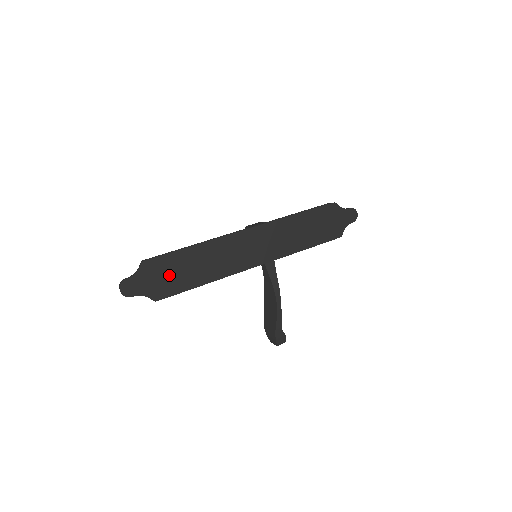
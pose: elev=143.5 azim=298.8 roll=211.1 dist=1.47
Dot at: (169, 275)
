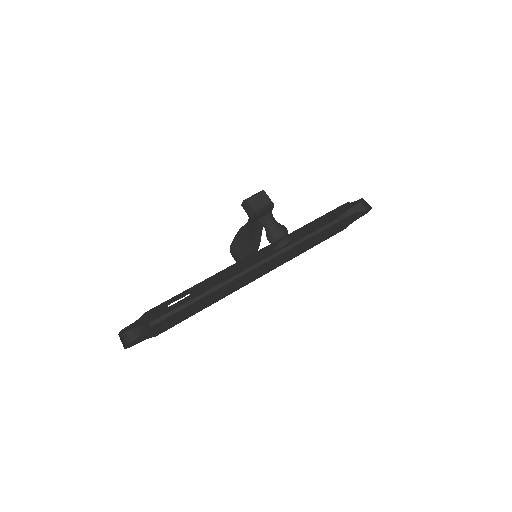
Dot at: (174, 320)
